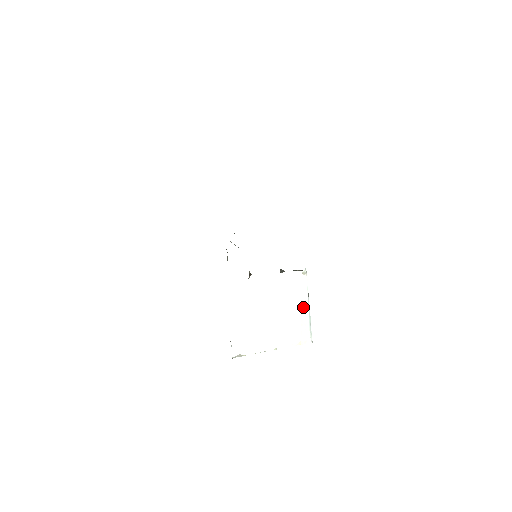
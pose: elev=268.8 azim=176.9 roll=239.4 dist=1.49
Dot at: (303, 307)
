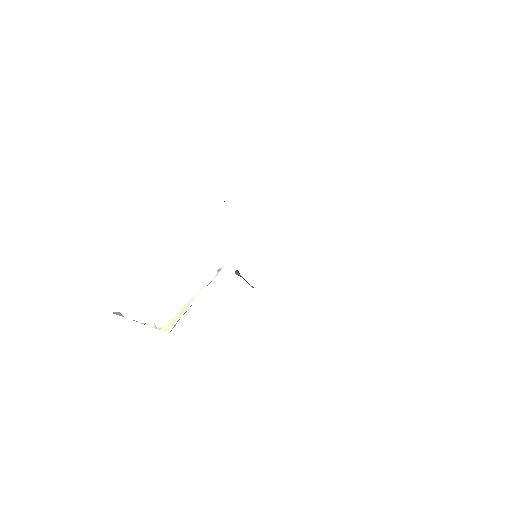
Dot at: (192, 298)
